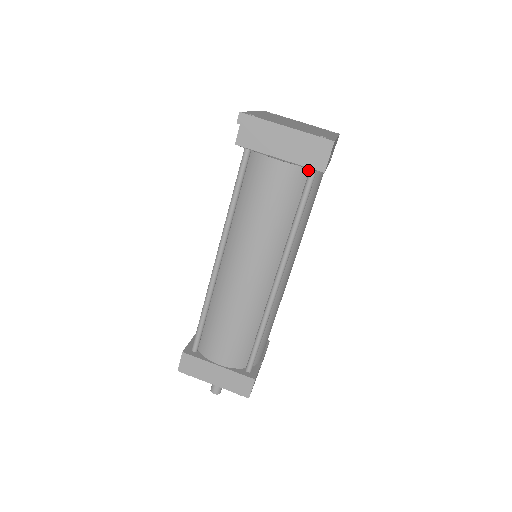
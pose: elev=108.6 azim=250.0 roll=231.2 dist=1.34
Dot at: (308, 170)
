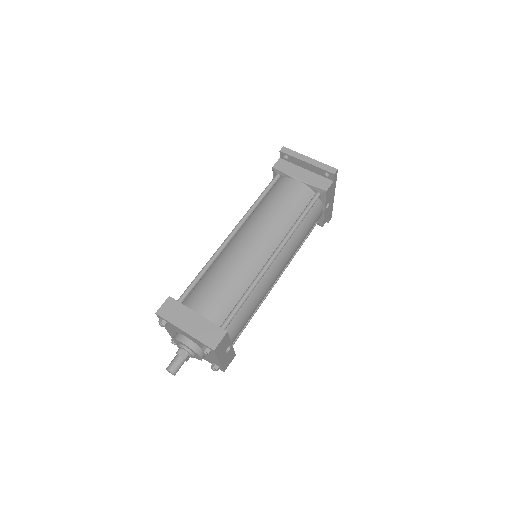
Dot at: (315, 194)
